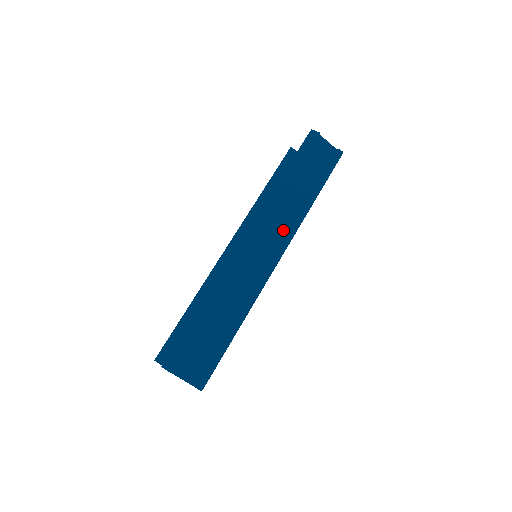
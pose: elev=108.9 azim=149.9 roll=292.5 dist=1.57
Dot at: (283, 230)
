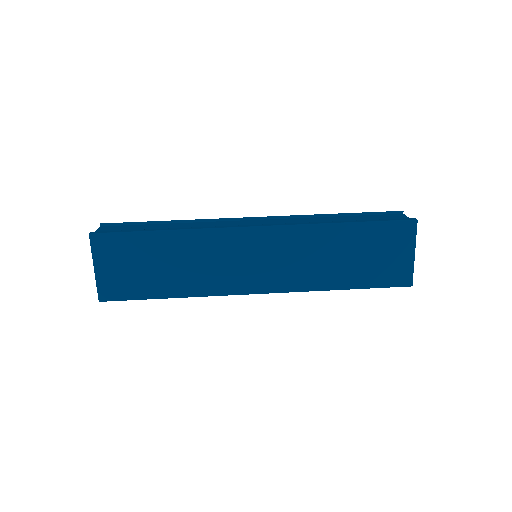
Dot at: occluded
